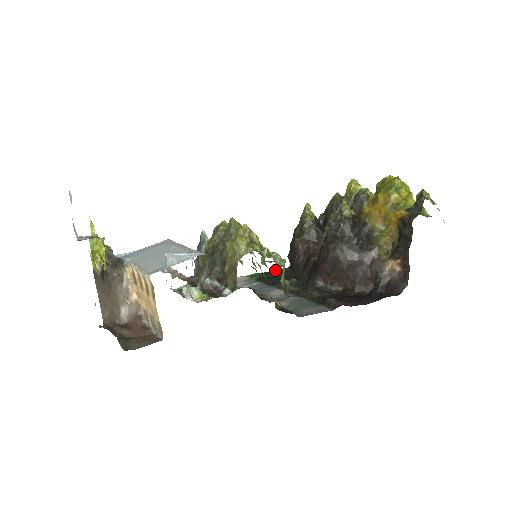
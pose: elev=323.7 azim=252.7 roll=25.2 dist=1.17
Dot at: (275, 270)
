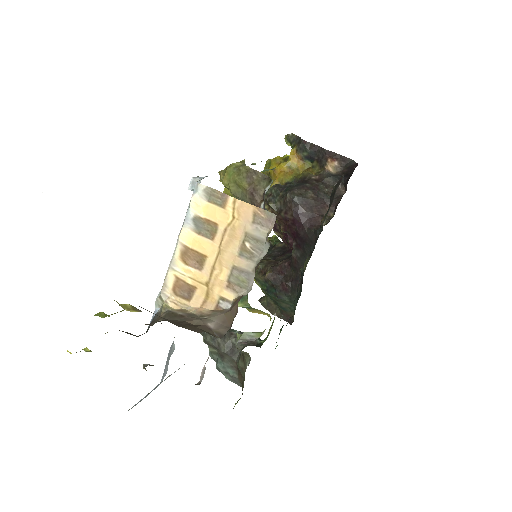
Dot at: occluded
